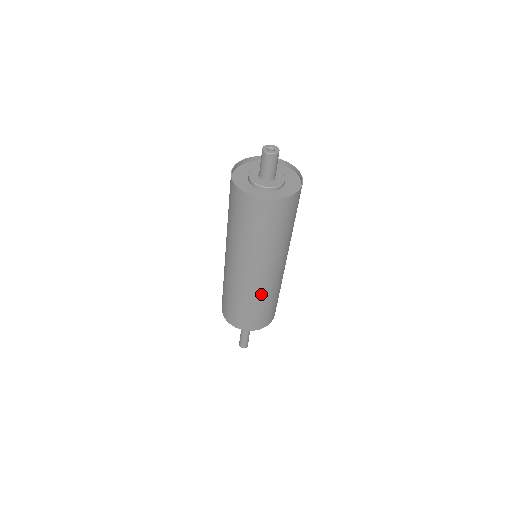
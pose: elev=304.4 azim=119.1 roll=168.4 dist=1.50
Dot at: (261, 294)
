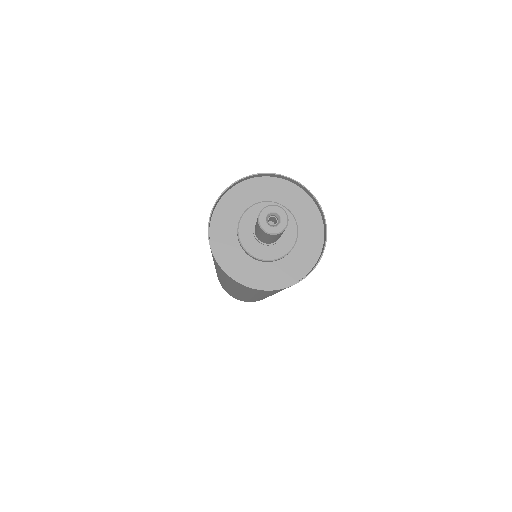
Dot at: occluded
